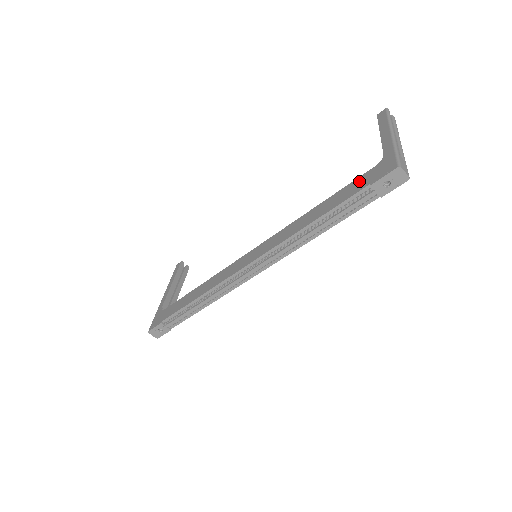
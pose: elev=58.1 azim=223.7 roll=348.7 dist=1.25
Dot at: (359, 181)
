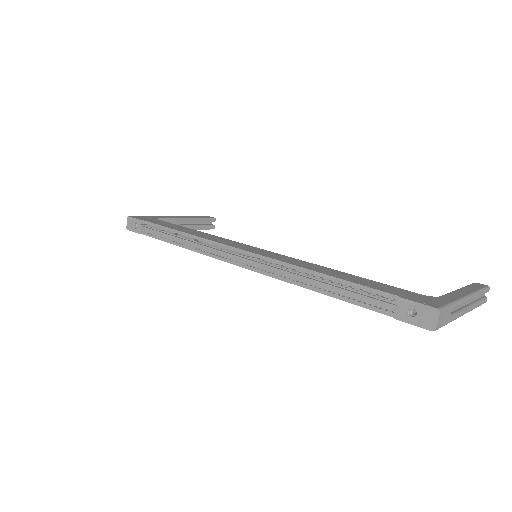
Dot at: (395, 289)
